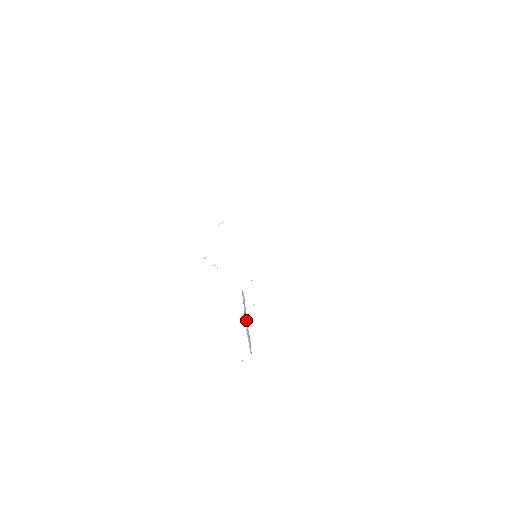
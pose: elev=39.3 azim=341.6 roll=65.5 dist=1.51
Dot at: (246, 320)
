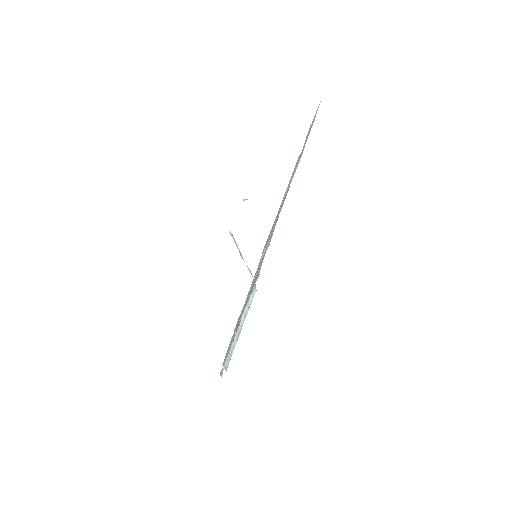
Dot at: (240, 324)
